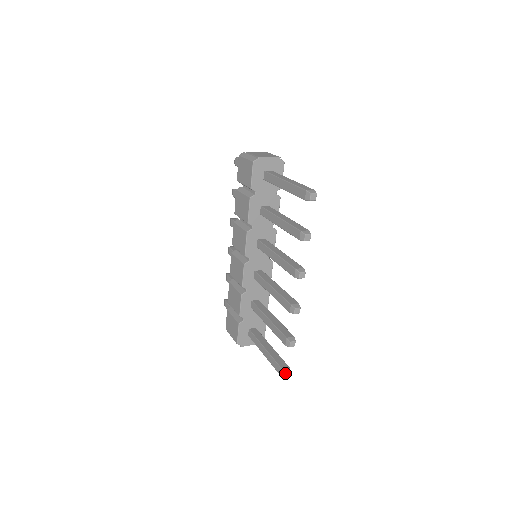
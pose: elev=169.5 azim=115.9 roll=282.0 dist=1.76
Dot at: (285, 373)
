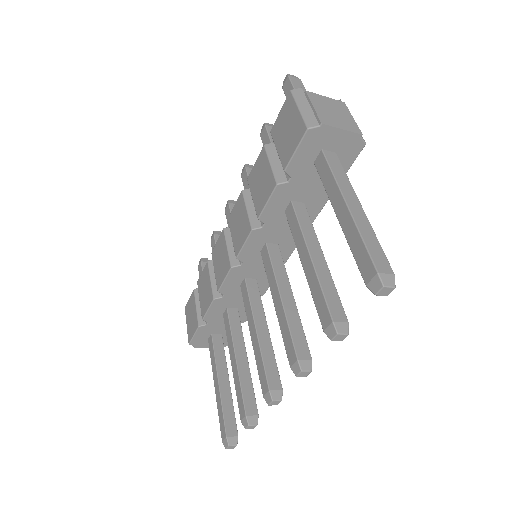
Dot at: (228, 445)
